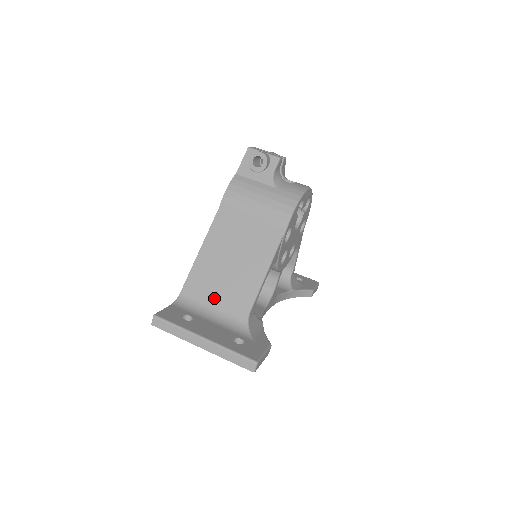
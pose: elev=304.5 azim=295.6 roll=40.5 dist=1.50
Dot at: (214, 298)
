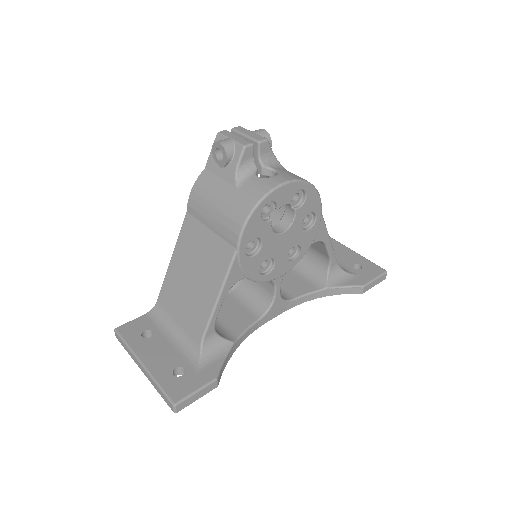
Dot at: (178, 314)
